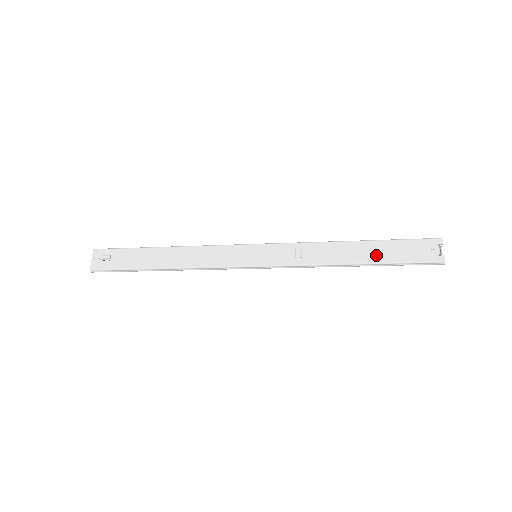
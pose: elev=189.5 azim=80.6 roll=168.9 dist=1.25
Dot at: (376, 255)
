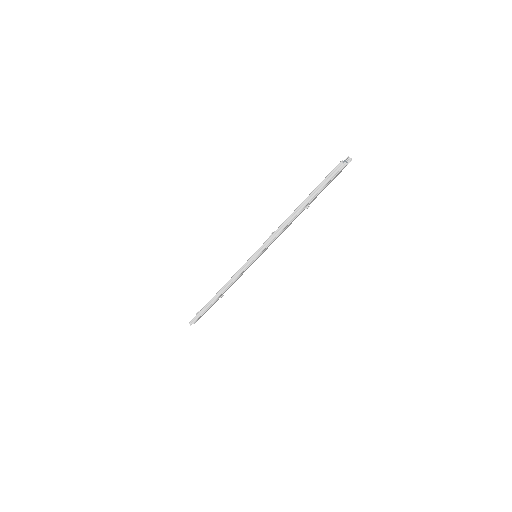
Dot at: occluded
